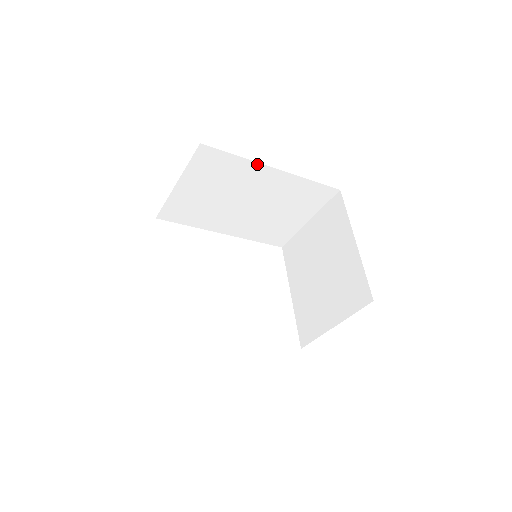
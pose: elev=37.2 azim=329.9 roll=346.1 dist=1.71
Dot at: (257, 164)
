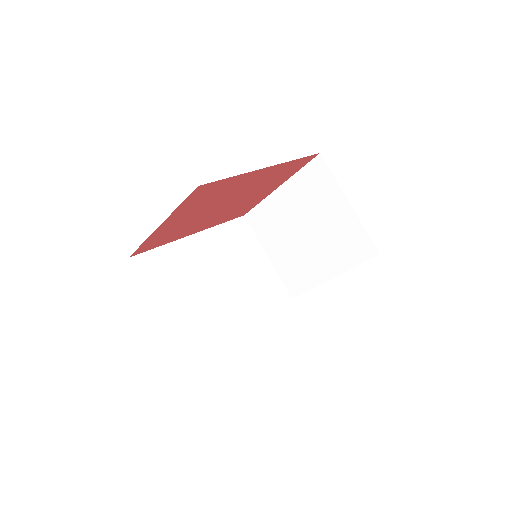
Dot at: (179, 242)
